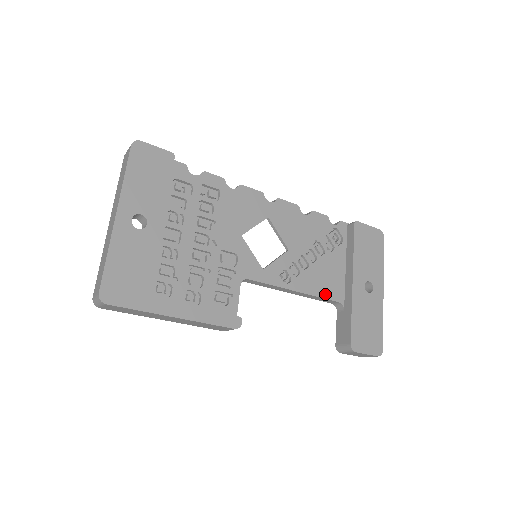
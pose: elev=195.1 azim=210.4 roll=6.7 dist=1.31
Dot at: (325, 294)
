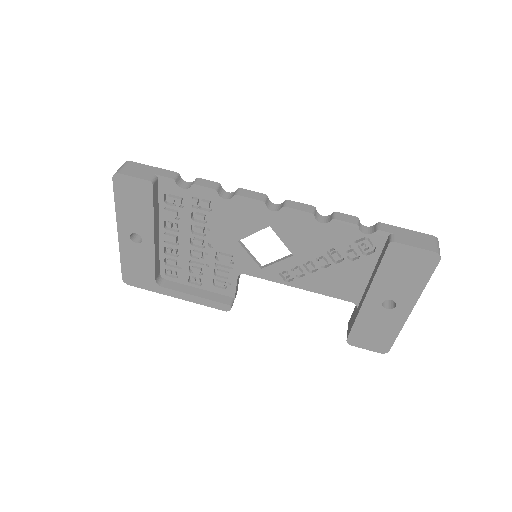
Dot at: (334, 294)
